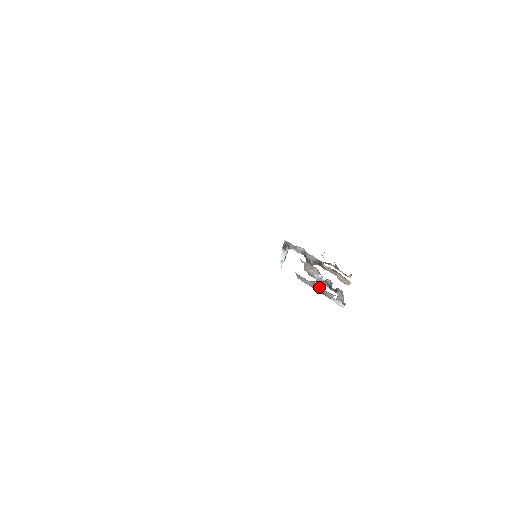
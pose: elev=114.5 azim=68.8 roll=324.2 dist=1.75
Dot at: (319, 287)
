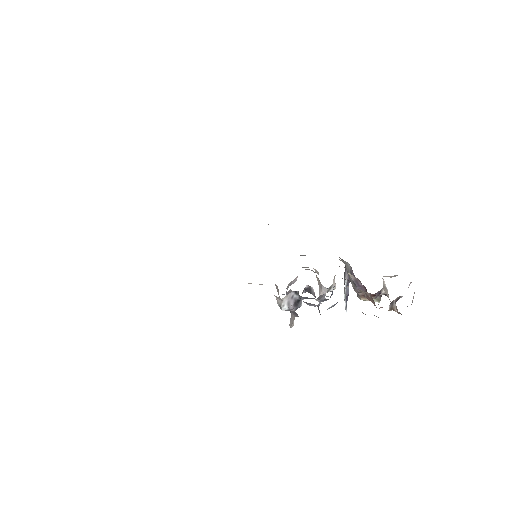
Dot at: (278, 290)
